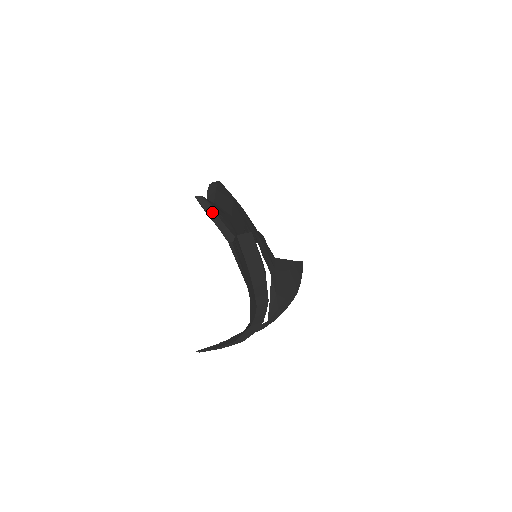
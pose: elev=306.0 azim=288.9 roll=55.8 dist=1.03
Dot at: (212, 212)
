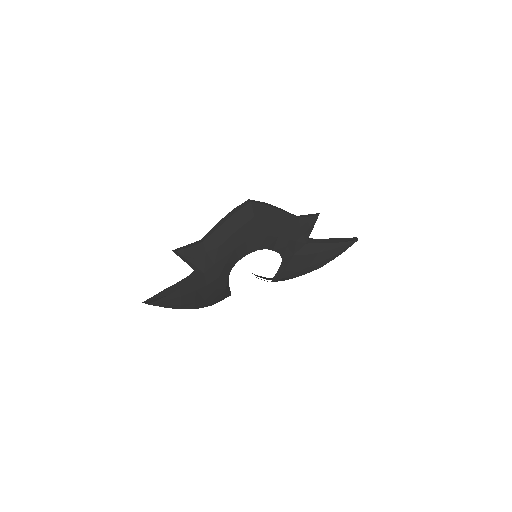
Dot at: (183, 258)
